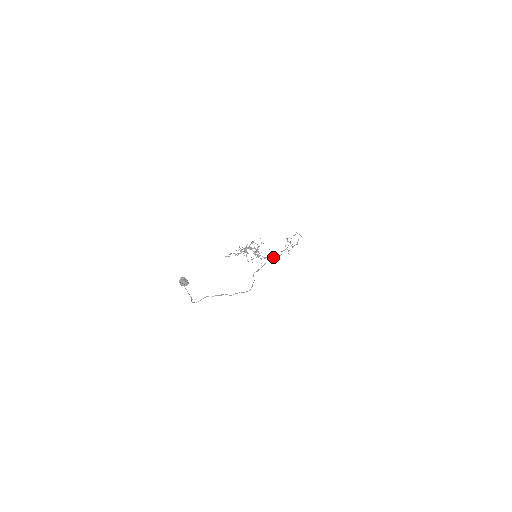
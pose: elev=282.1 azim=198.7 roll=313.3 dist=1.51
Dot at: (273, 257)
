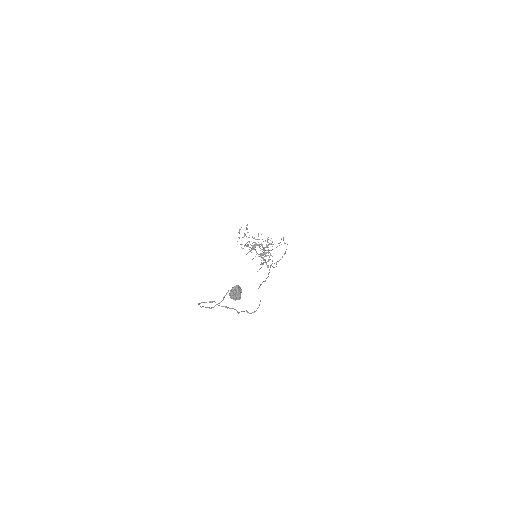
Dot at: occluded
